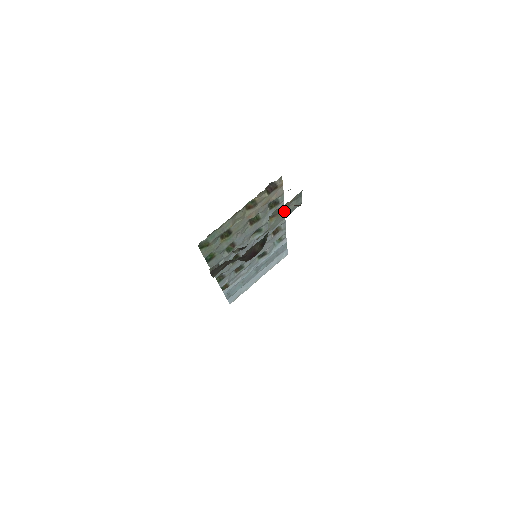
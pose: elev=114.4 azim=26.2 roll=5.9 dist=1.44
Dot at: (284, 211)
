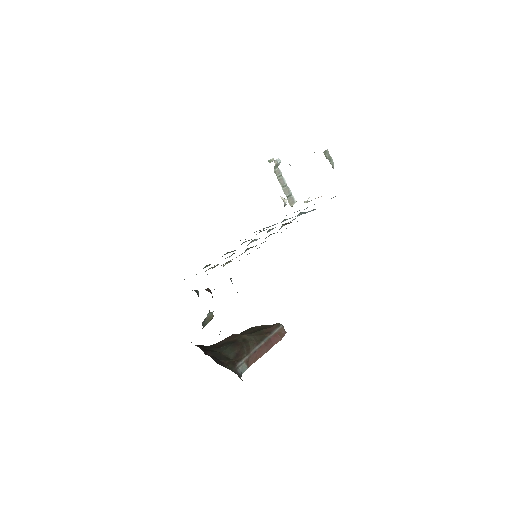
Dot at: occluded
